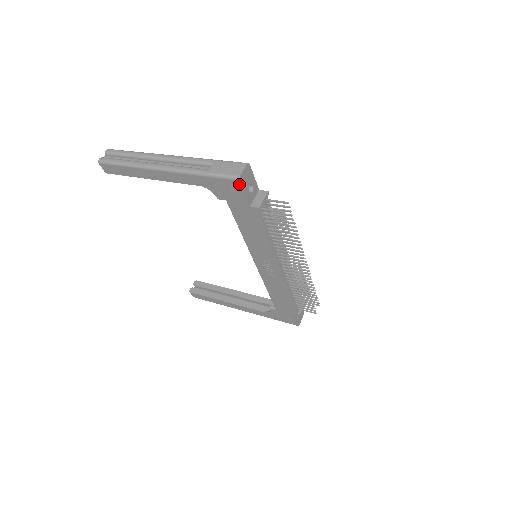
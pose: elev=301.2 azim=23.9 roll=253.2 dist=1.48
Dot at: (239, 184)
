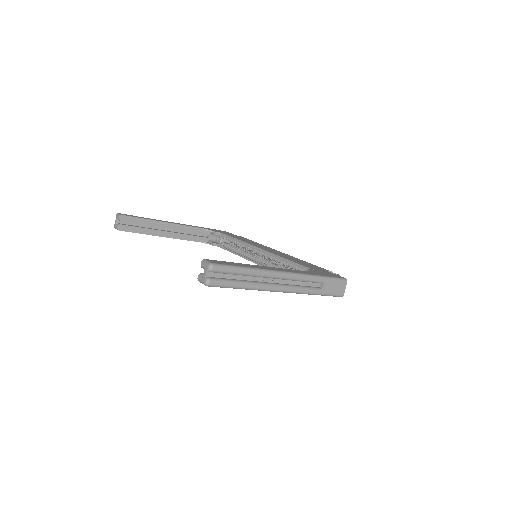
Dot at: occluded
